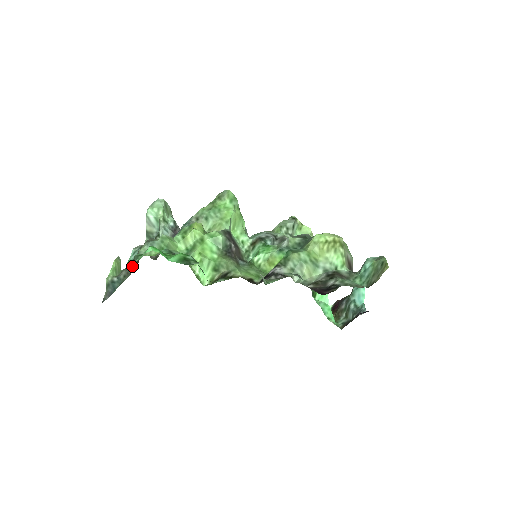
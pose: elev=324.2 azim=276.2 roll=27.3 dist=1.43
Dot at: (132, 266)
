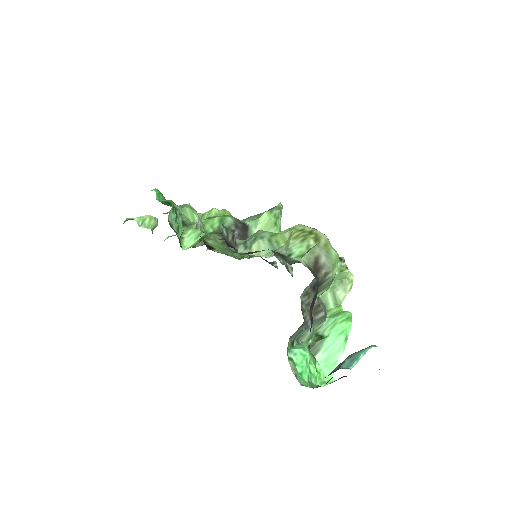
Dot at: occluded
